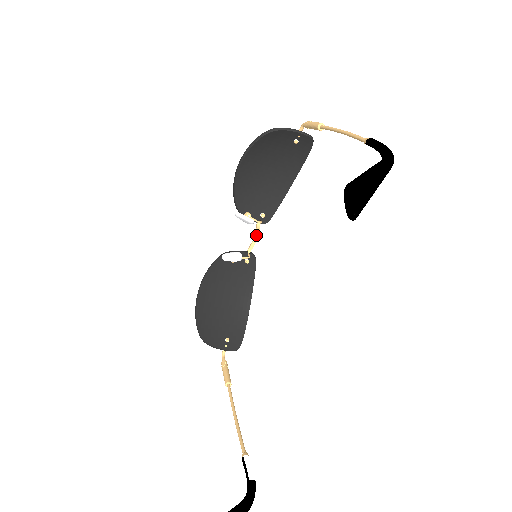
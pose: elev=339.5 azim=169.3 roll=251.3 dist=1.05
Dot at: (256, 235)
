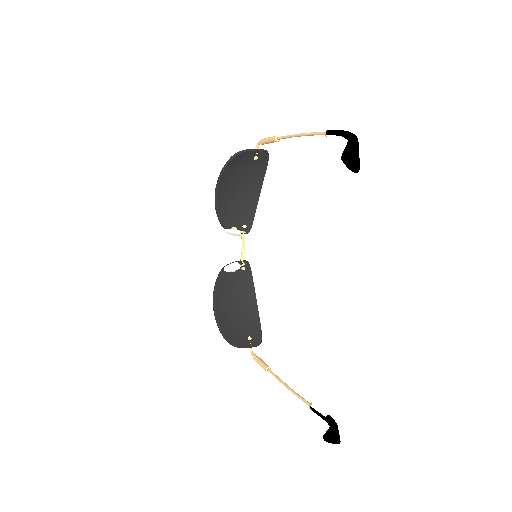
Dot at: (243, 245)
